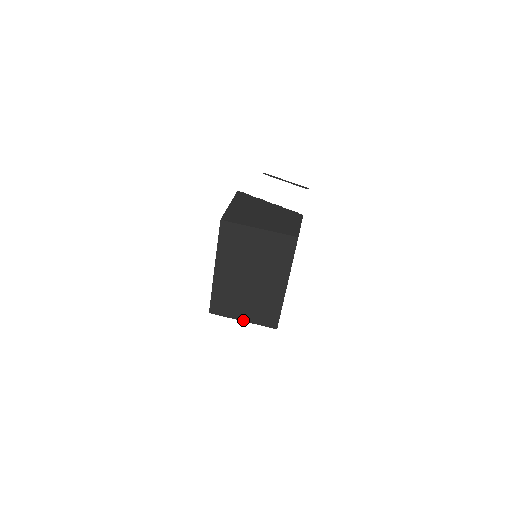
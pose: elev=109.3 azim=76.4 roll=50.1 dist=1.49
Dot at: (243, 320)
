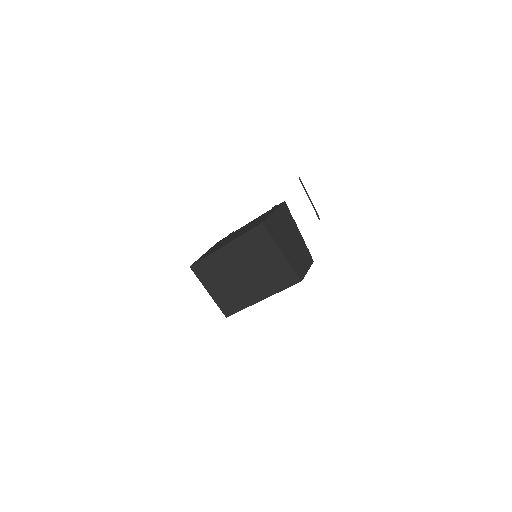
Dot at: (209, 292)
